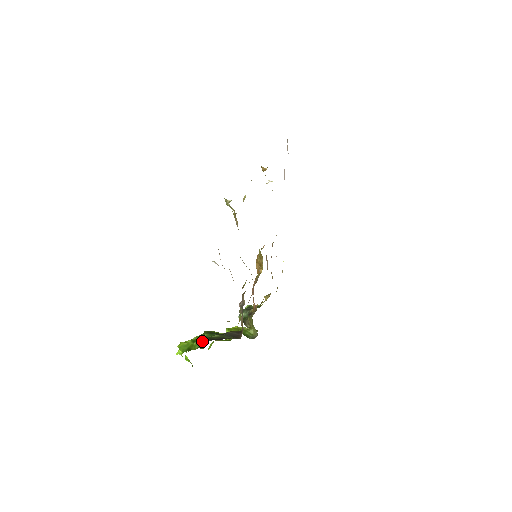
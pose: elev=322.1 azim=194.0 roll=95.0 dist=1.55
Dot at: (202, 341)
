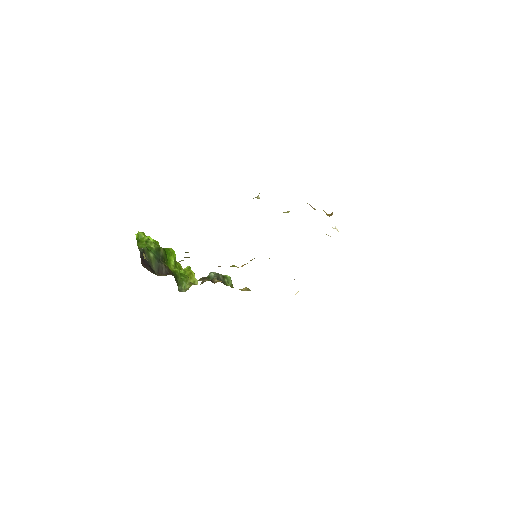
Dot at: (145, 247)
